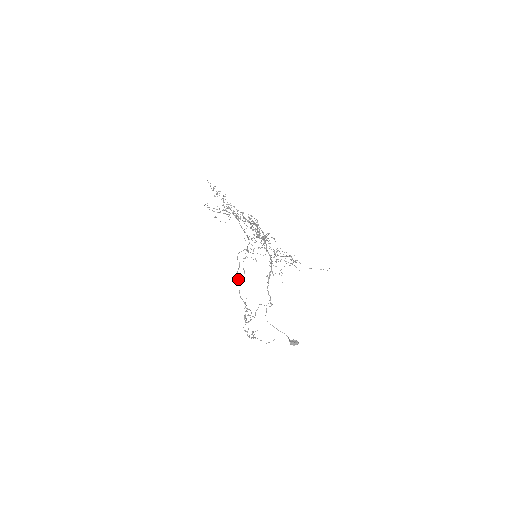
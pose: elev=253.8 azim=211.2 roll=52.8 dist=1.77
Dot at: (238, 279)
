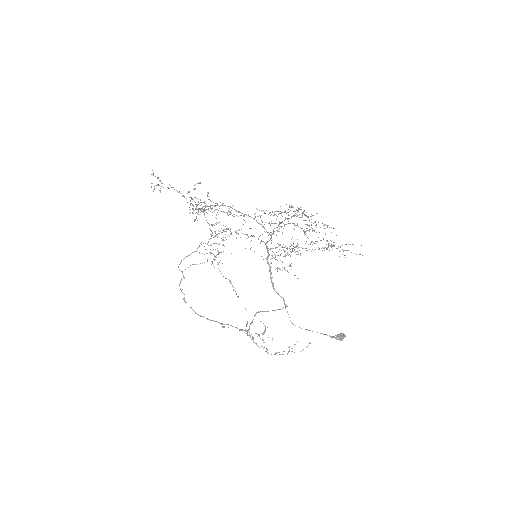
Dot at: occluded
